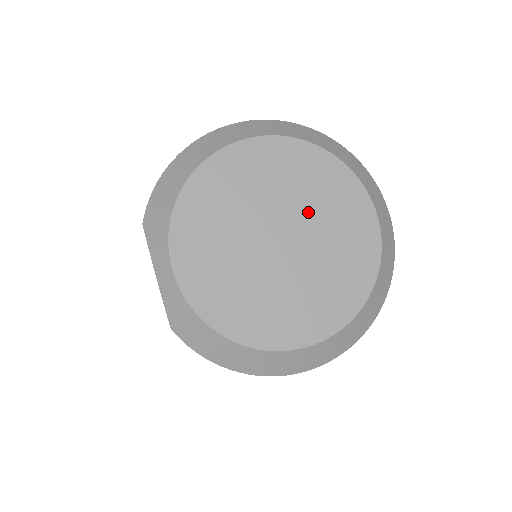
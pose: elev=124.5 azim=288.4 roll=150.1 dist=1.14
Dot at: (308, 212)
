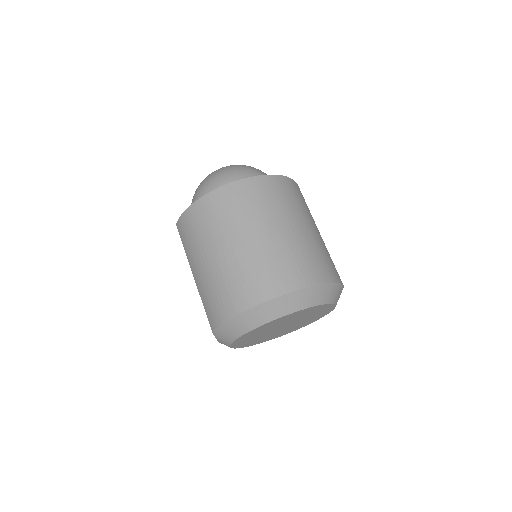
Dot at: (301, 318)
